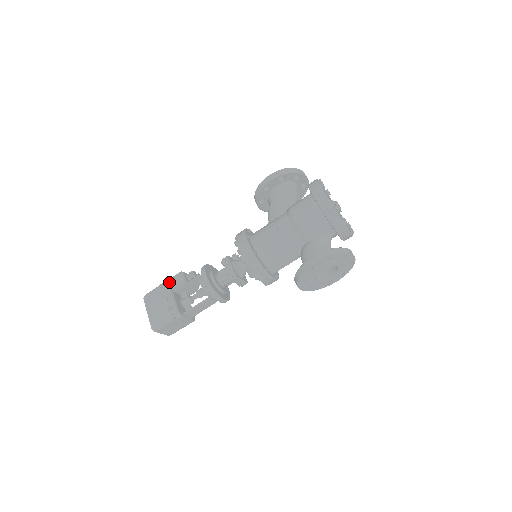
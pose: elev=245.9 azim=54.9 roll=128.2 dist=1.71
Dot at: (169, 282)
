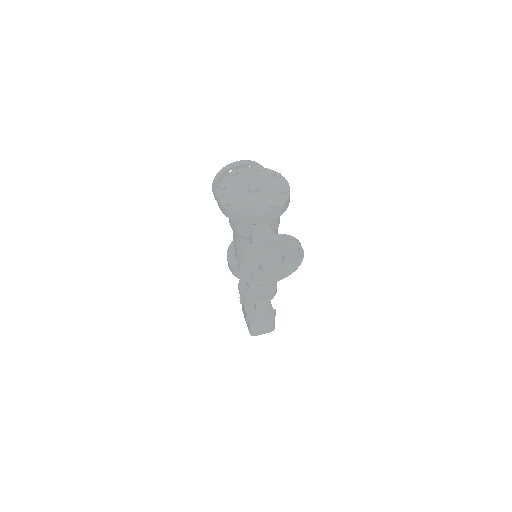
Dot at: (240, 297)
